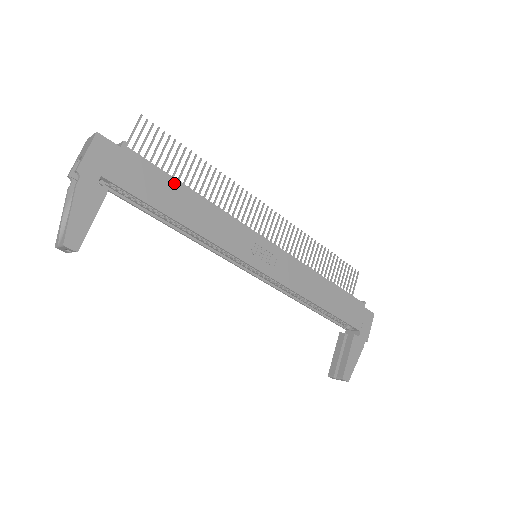
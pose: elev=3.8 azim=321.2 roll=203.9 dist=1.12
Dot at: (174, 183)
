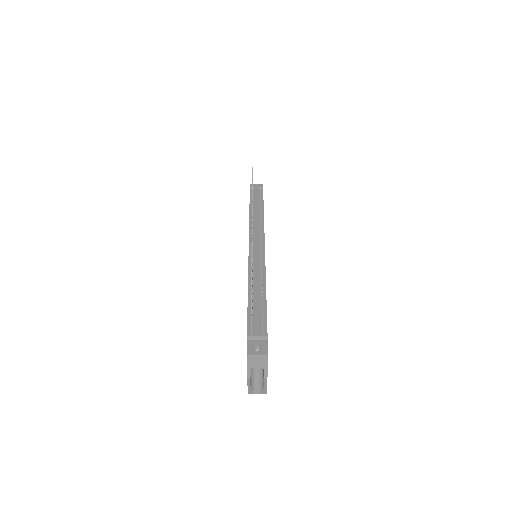
Dot at: (266, 307)
